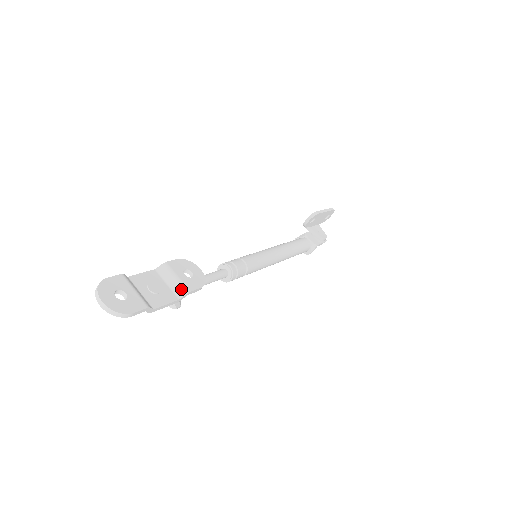
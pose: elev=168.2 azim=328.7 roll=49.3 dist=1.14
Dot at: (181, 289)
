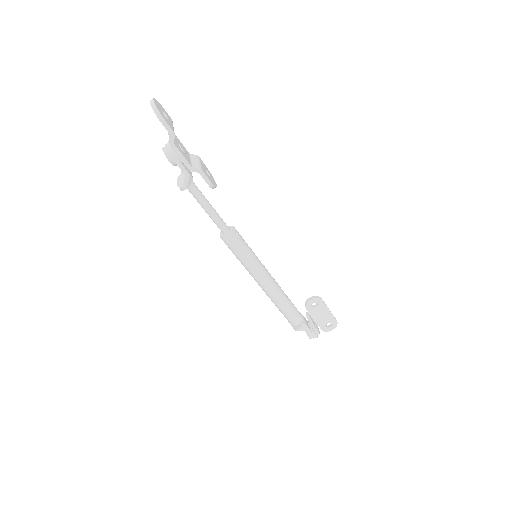
Dot at: (198, 166)
